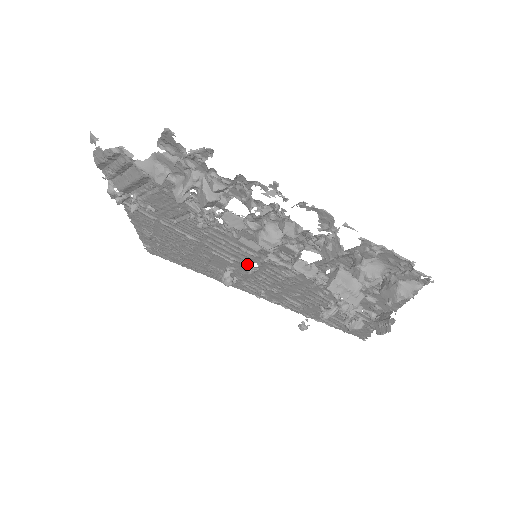
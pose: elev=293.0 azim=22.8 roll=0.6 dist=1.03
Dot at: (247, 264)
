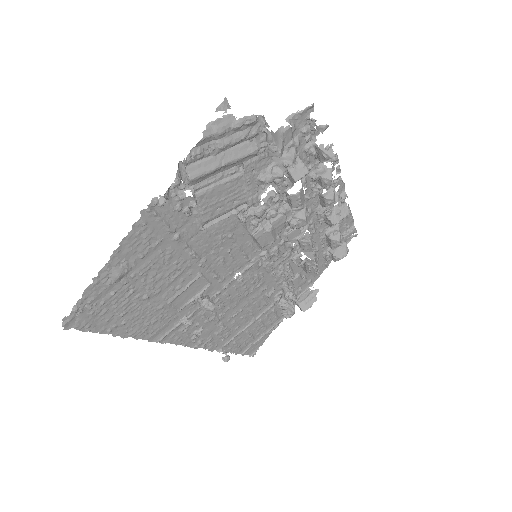
Dot at: (226, 280)
